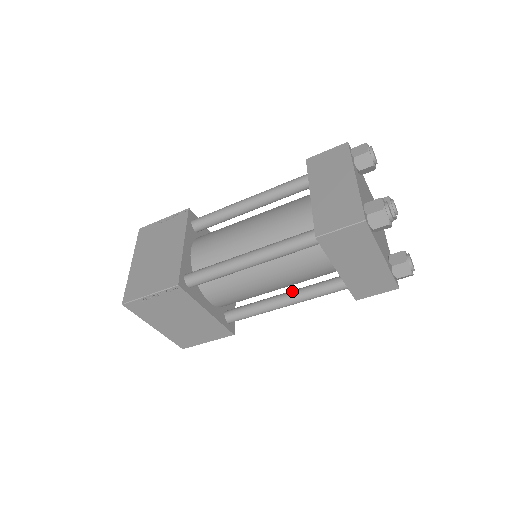
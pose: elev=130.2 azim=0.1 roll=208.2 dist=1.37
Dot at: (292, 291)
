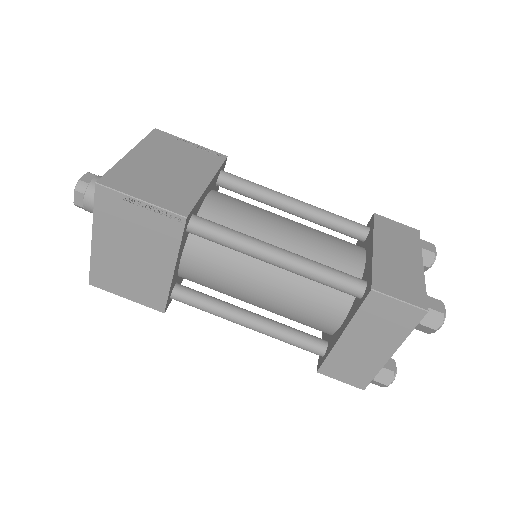
Dot at: (265, 317)
